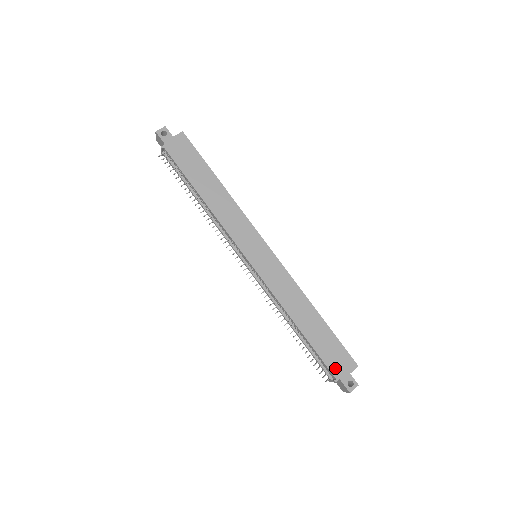
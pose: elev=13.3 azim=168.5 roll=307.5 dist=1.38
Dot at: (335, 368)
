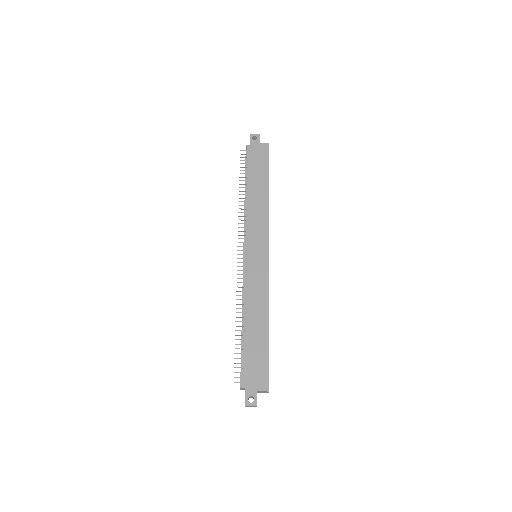
Dot at: (248, 377)
